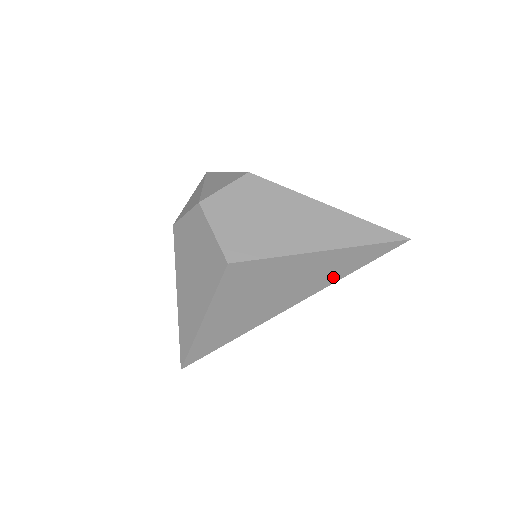
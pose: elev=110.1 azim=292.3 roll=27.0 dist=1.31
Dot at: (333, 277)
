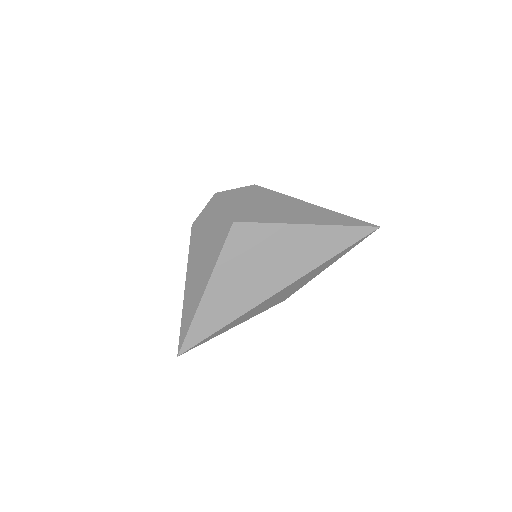
Dot at: (319, 258)
